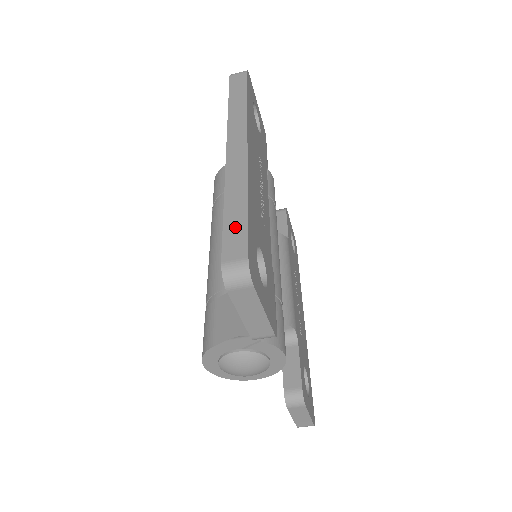
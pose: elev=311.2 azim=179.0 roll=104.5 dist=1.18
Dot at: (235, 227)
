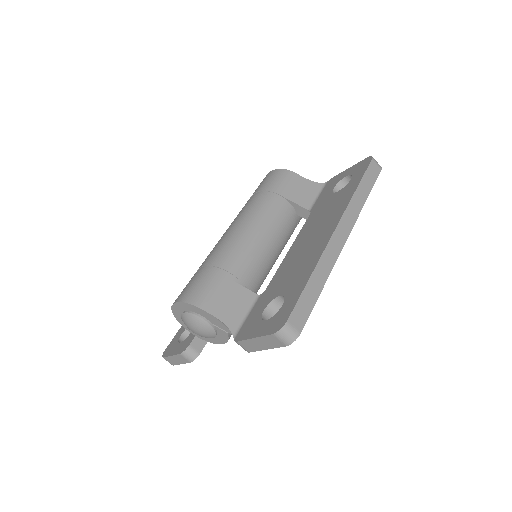
Dot at: (307, 301)
